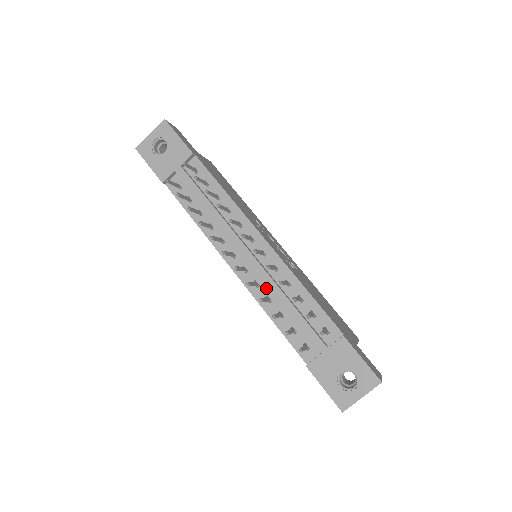
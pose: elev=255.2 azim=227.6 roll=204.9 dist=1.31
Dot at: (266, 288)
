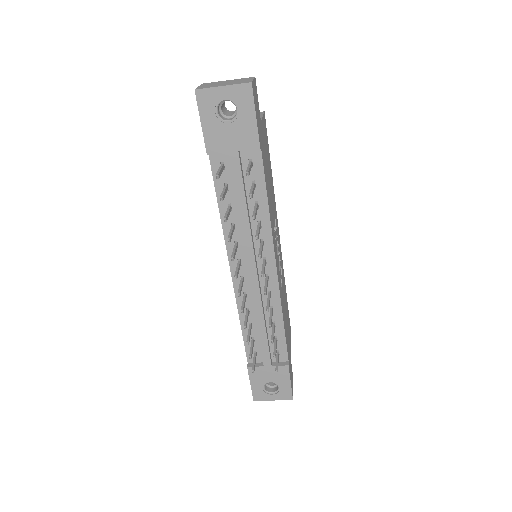
Dot at: (251, 302)
